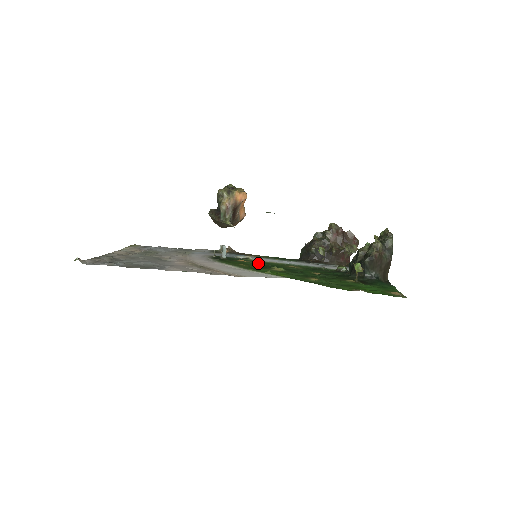
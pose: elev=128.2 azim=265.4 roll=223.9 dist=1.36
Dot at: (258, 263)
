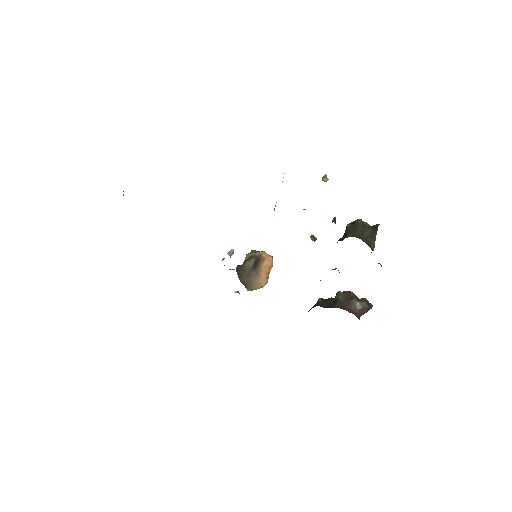
Dot at: occluded
